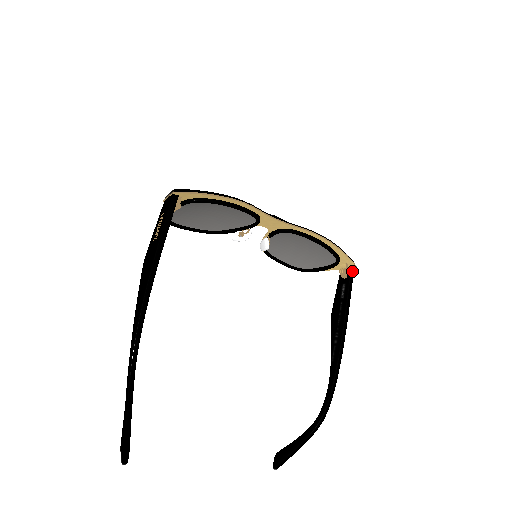
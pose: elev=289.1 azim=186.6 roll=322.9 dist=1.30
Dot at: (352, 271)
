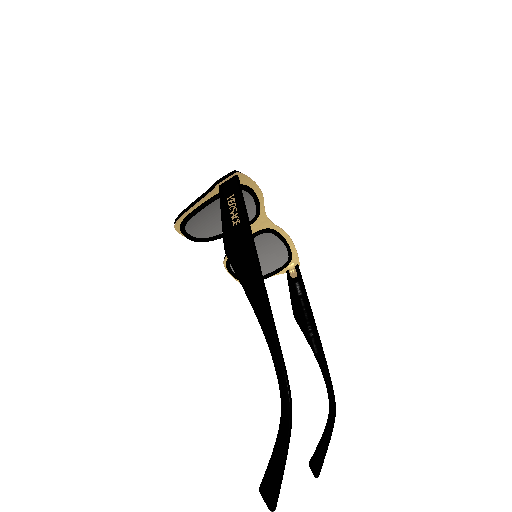
Dot at: (299, 269)
